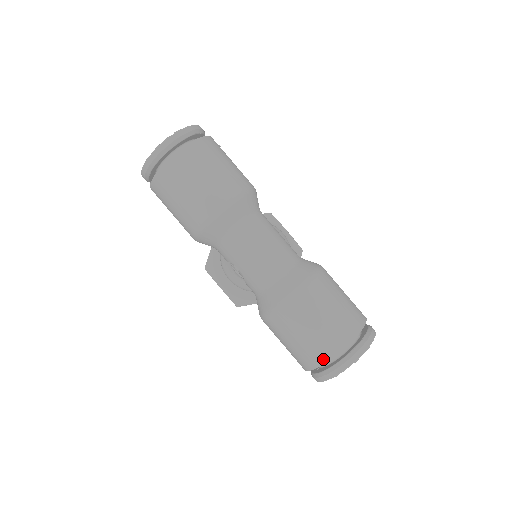
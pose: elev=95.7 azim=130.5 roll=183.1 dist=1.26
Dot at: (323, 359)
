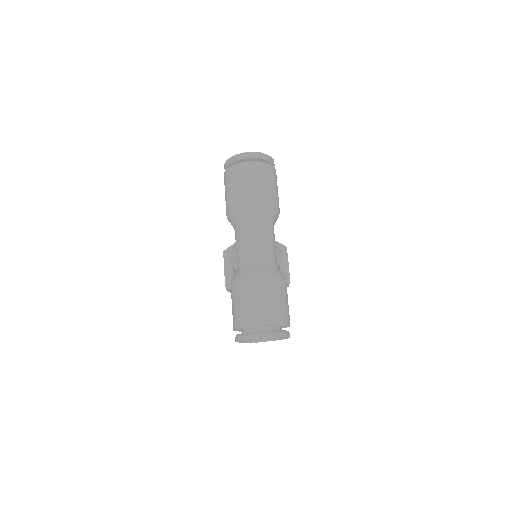
Dot at: (247, 324)
